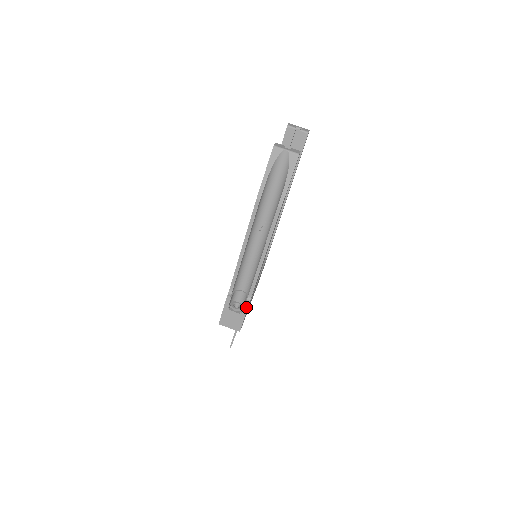
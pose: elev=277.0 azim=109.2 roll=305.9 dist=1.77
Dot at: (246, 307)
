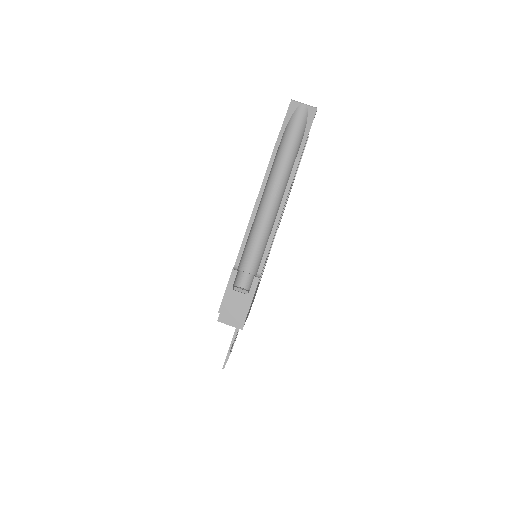
Dot at: (255, 284)
